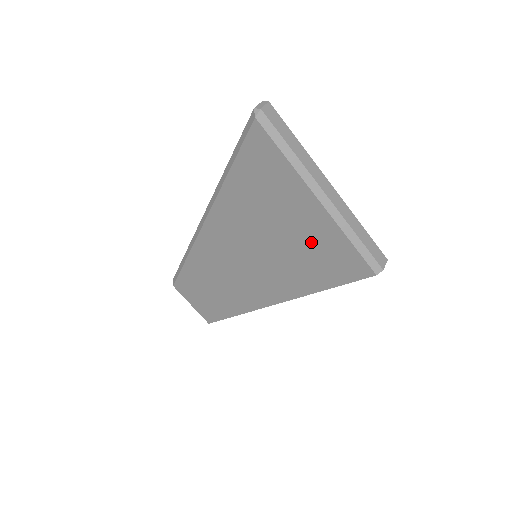
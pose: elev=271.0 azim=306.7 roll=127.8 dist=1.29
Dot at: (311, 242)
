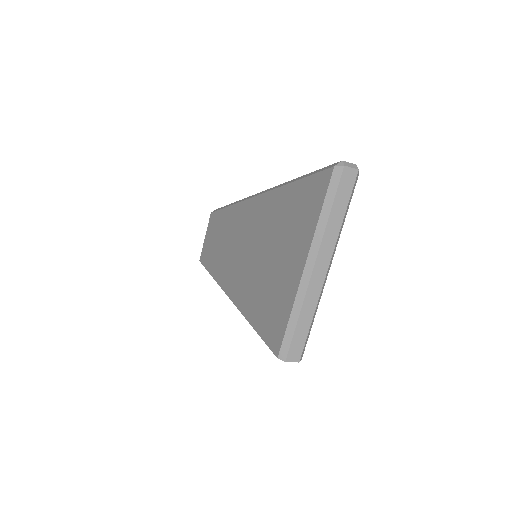
Dot at: (277, 286)
